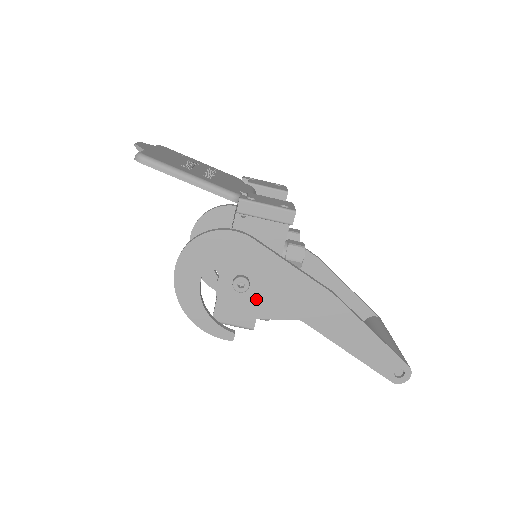
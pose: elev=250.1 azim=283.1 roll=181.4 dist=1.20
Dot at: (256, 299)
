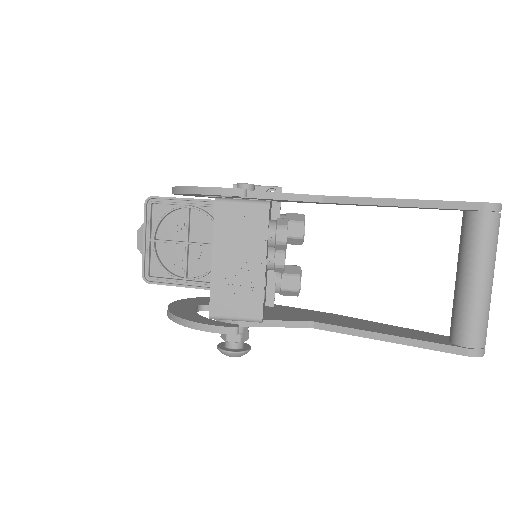
Dot at: occluded
